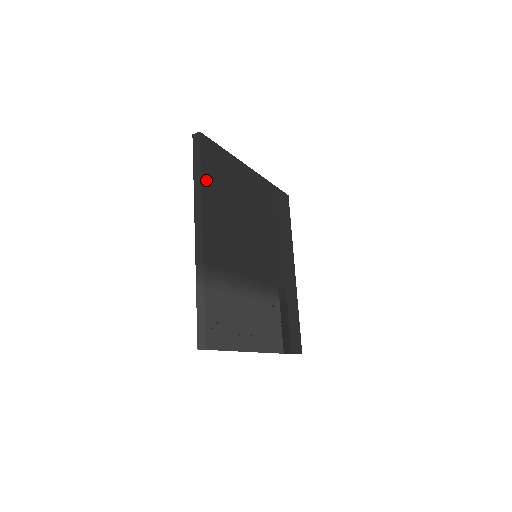
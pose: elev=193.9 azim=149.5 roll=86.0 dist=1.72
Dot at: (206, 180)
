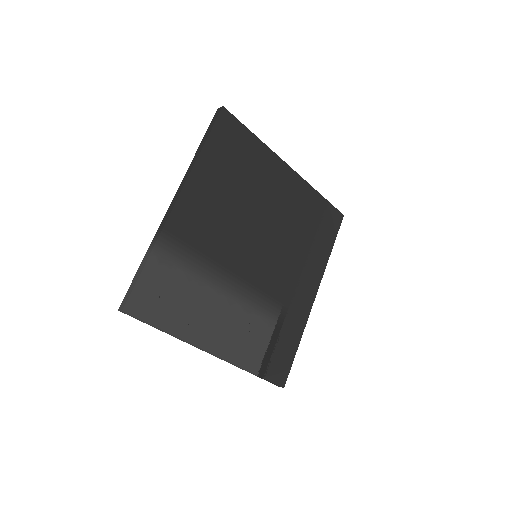
Dot at: (209, 154)
